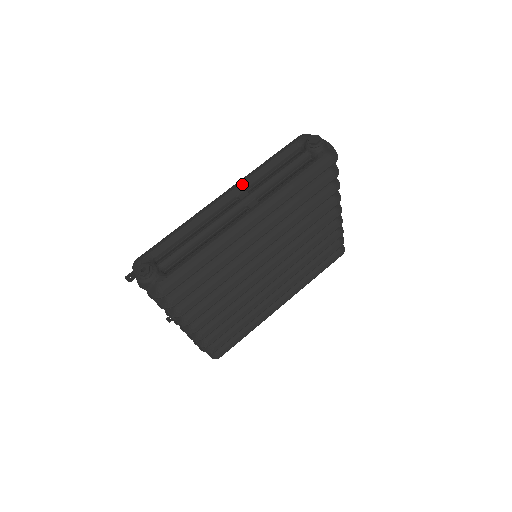
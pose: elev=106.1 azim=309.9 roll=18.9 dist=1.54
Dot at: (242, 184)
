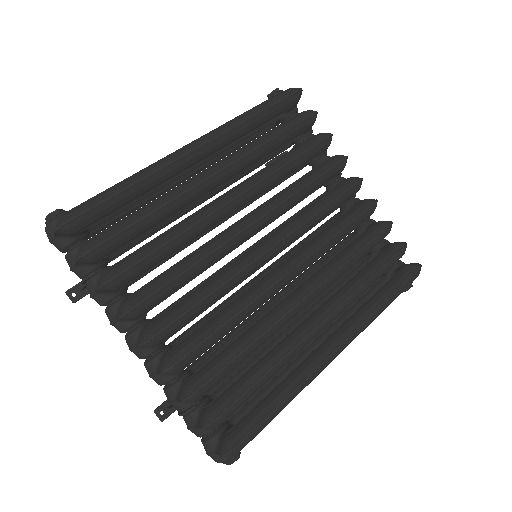
Dot at: occluded
